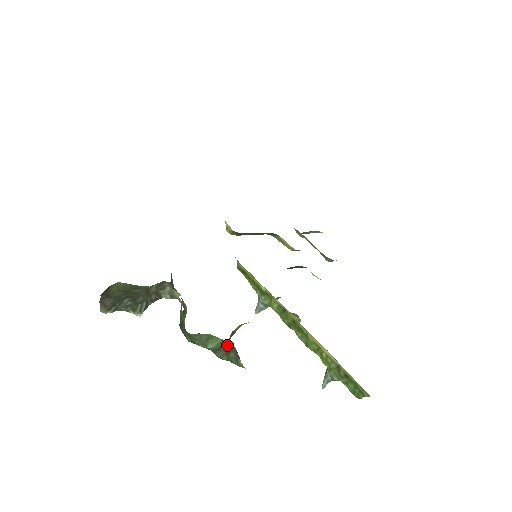
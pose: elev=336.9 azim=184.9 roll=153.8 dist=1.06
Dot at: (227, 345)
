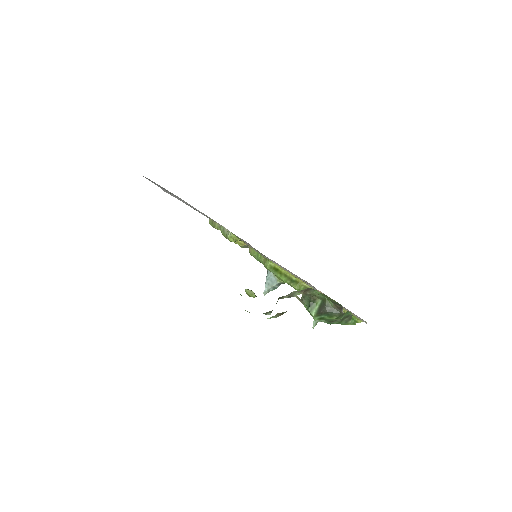
Dot at: (348, 315)
